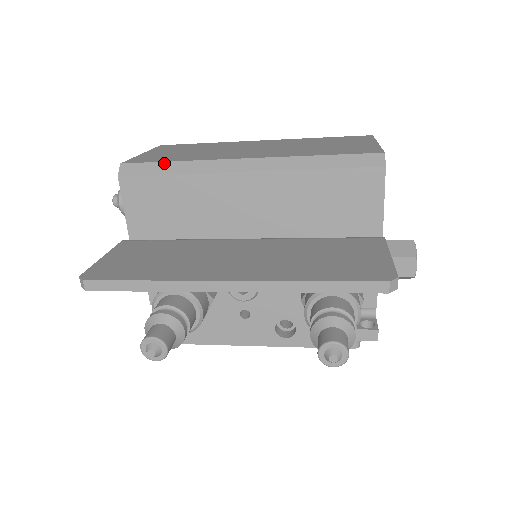
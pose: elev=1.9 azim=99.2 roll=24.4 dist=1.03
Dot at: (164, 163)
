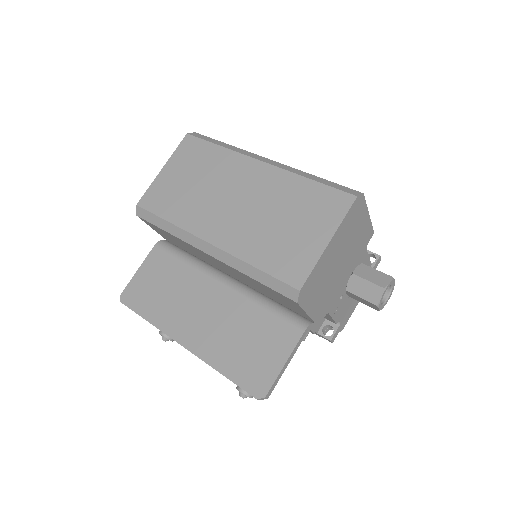
Dot at: (160, 219)
